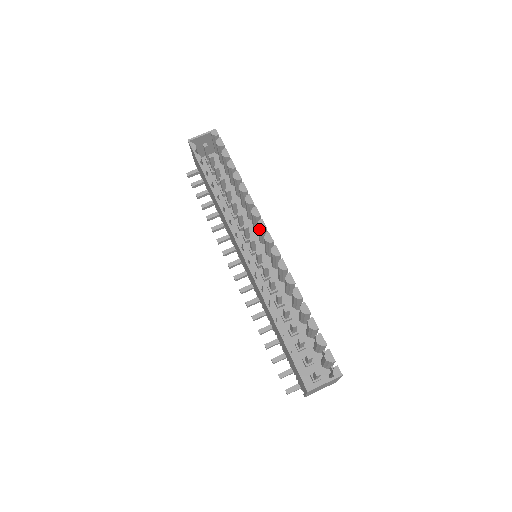
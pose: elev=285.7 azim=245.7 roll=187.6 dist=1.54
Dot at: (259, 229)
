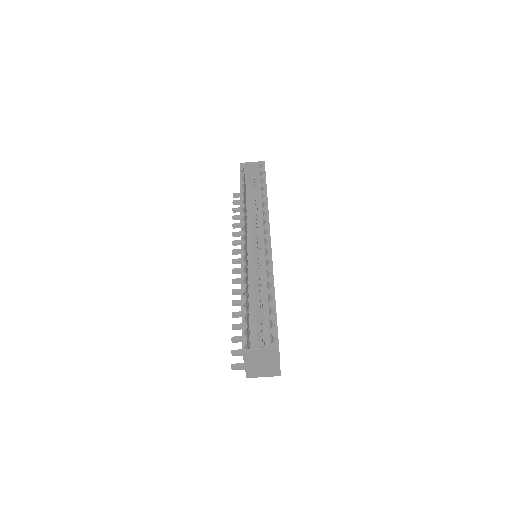
Dot at: (264, 230)
